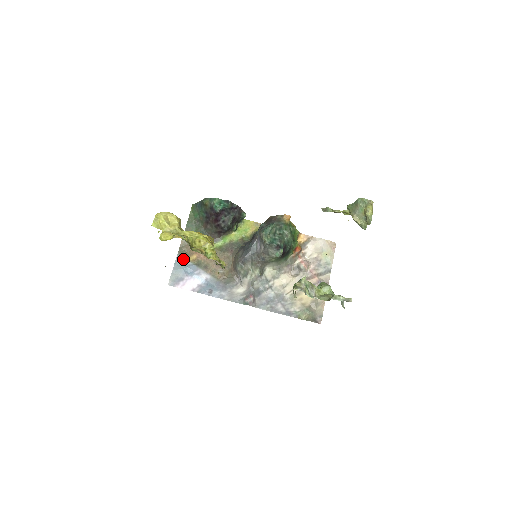
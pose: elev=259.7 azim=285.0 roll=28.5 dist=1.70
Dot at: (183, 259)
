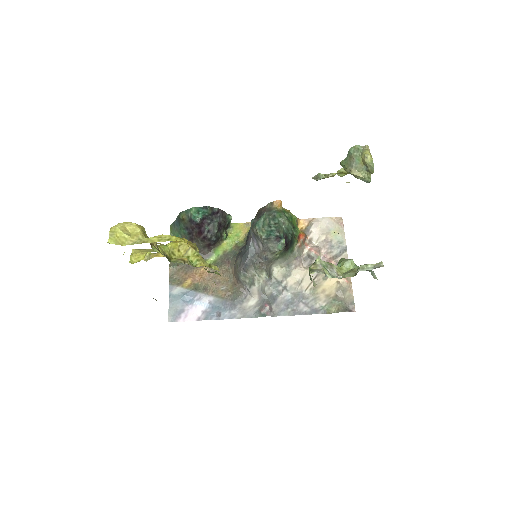
Dot at: (177, 288)
